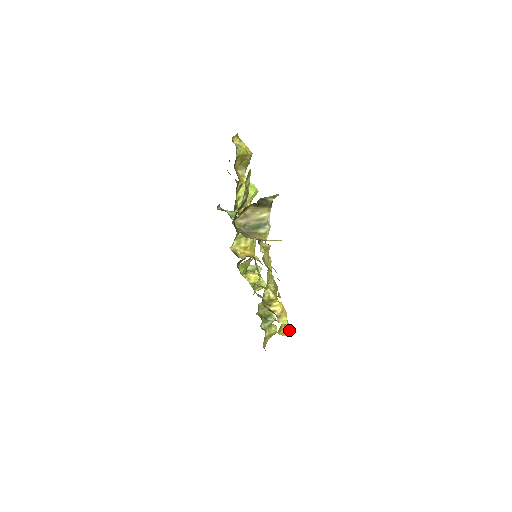
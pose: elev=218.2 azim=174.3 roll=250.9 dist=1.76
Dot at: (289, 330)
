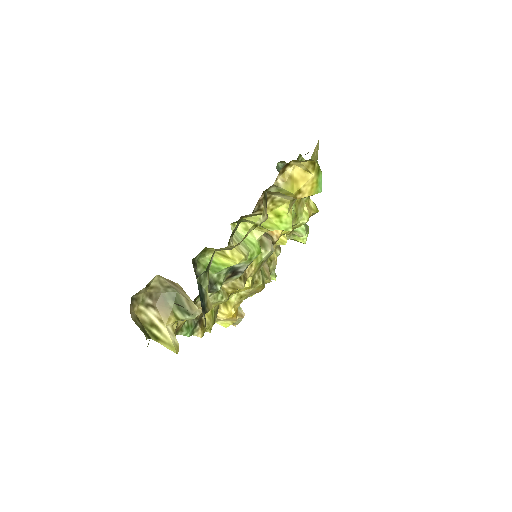
Dot at: (238, 323)
